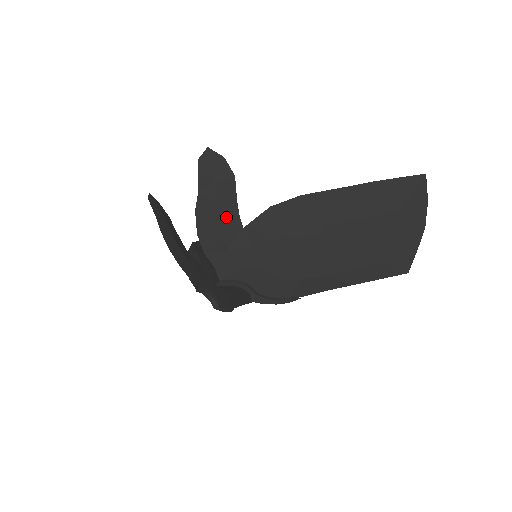
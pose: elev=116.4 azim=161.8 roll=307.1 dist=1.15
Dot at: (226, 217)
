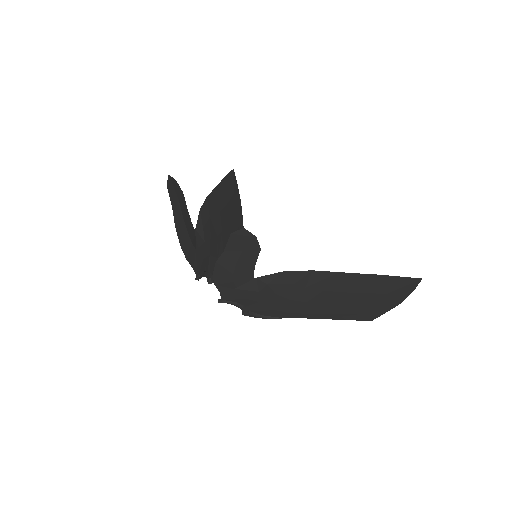
Dot at: (242, 271)
